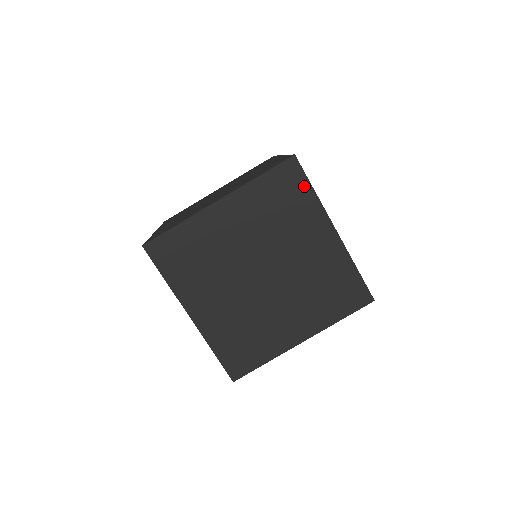
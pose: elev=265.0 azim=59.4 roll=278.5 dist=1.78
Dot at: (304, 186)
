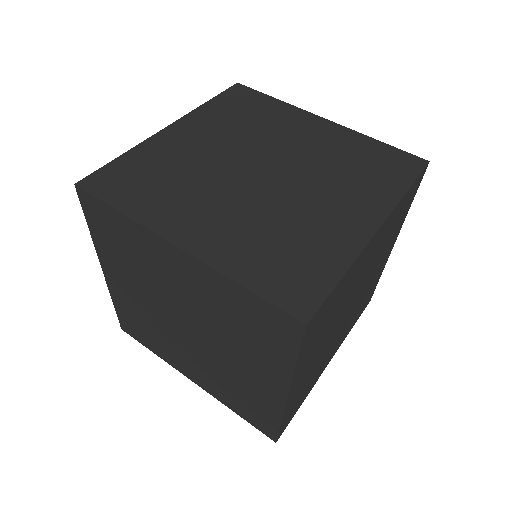
Dot at: (110, 213)
